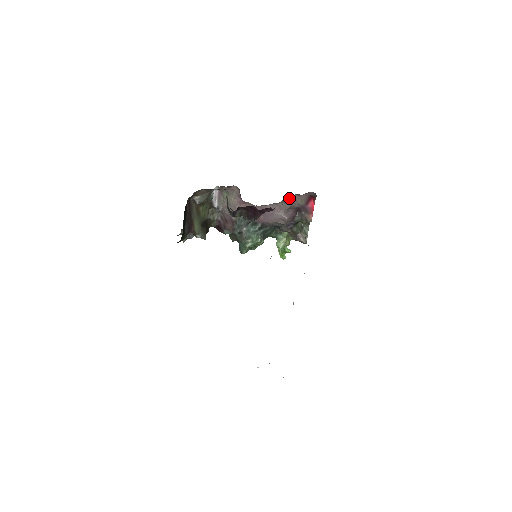
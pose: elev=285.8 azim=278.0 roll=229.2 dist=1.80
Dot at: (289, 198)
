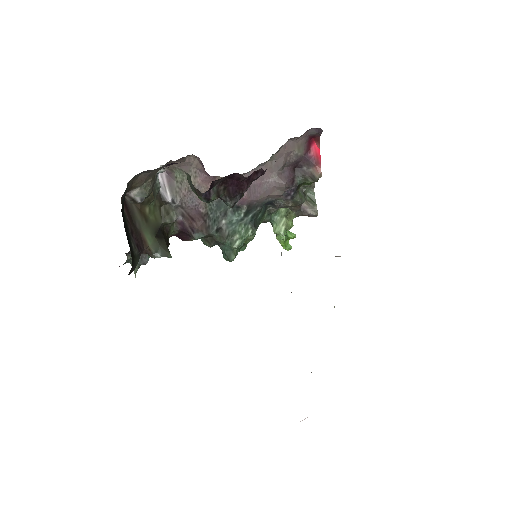
Dot at: (281, 149)
